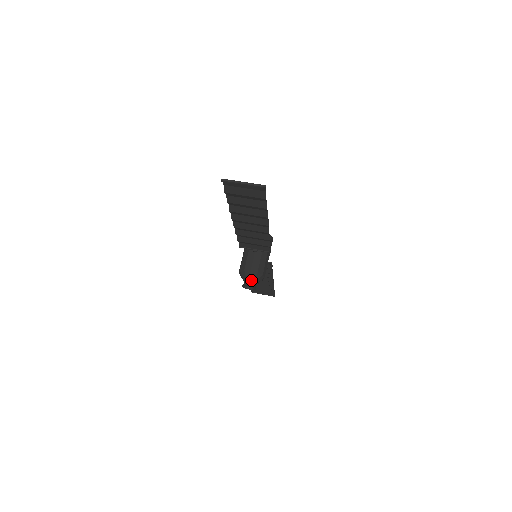
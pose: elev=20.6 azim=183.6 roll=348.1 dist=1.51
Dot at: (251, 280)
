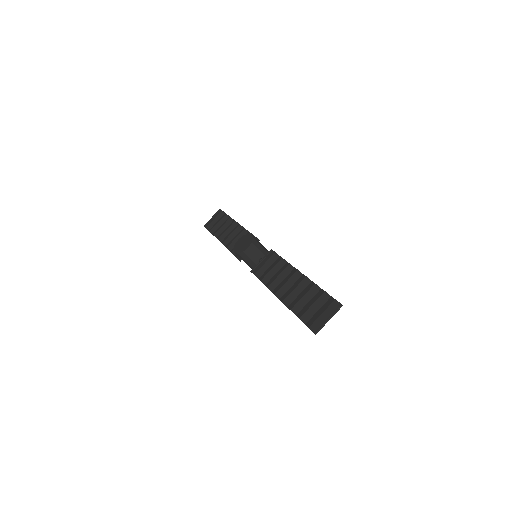
Dot at: occluded
